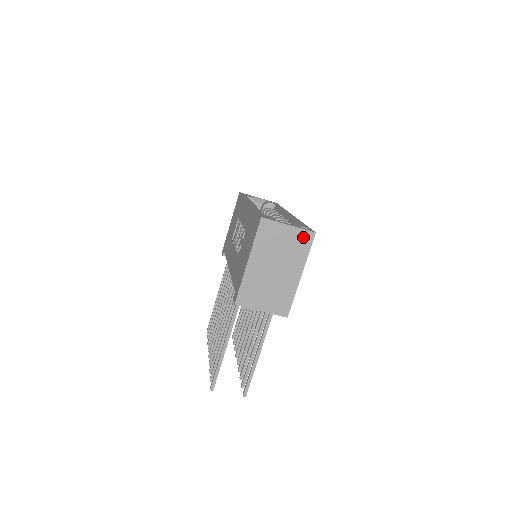
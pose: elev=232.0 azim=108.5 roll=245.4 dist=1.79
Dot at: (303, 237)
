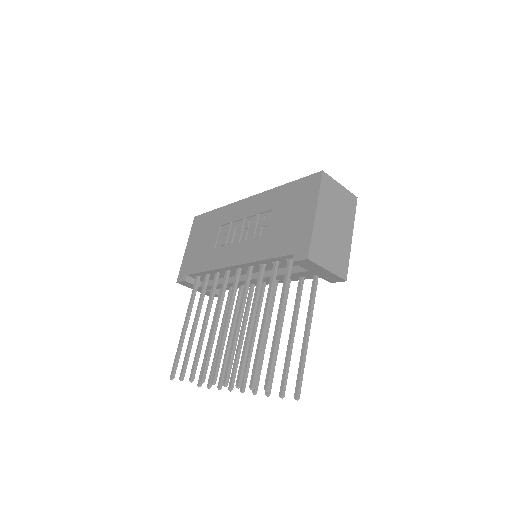
Dot at: (350, 199)
